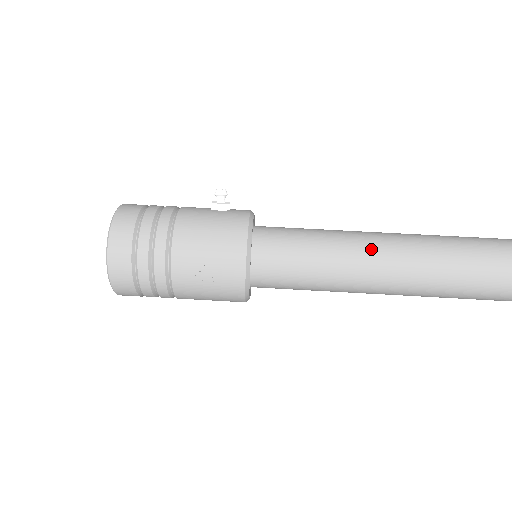
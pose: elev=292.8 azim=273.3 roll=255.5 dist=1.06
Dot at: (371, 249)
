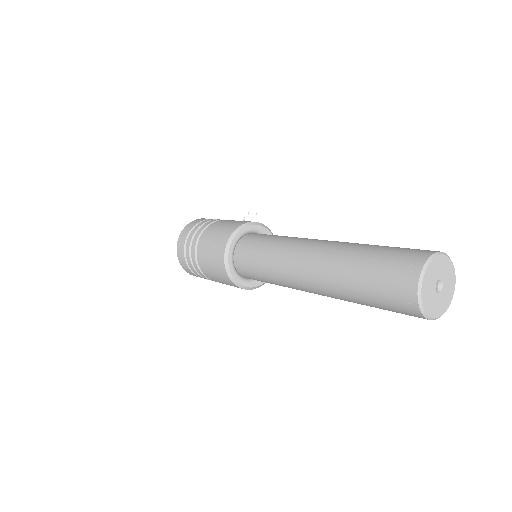
Dot at: (305, 243)
